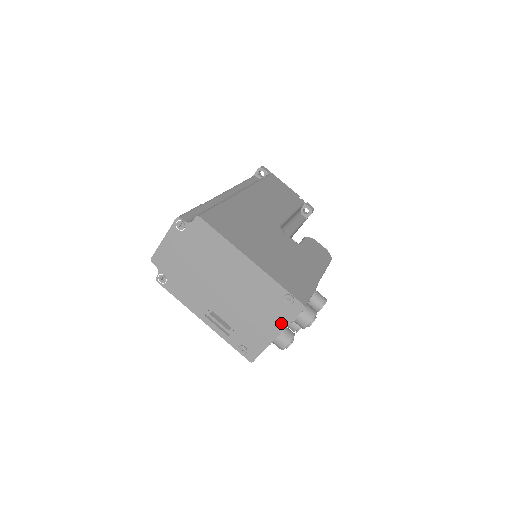
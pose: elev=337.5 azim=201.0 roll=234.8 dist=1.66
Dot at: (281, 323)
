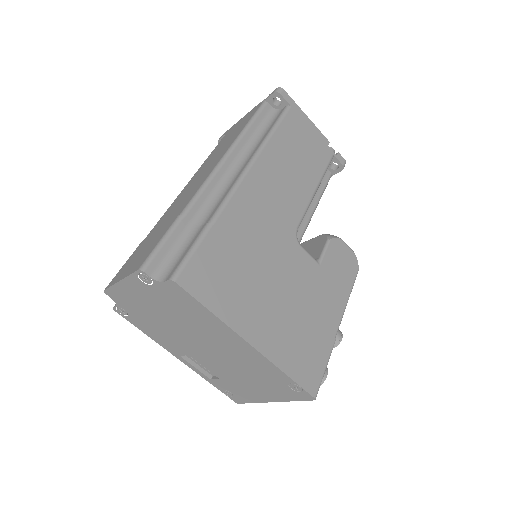
Dot at: (280, 397)
